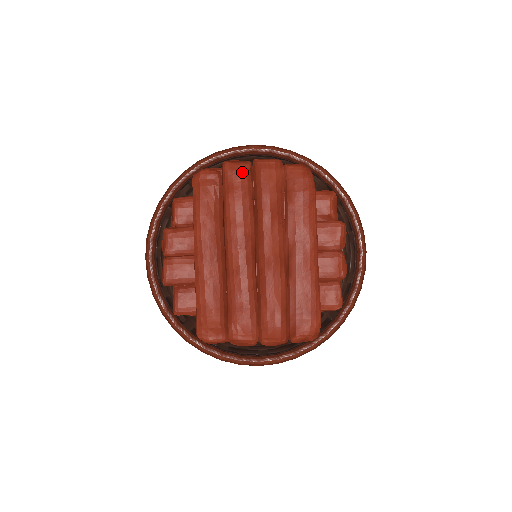
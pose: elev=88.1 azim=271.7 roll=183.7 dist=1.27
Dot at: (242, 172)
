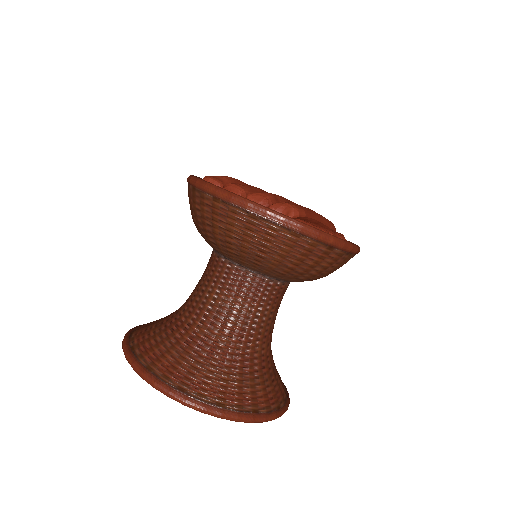
Dot at: occluded
